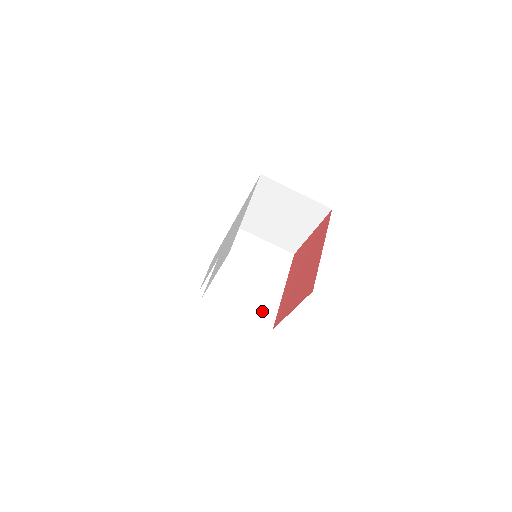
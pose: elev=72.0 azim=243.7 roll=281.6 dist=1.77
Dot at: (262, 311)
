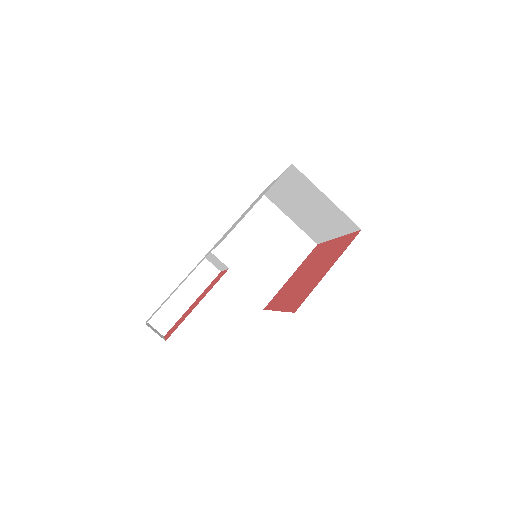
Dot at: occluded
